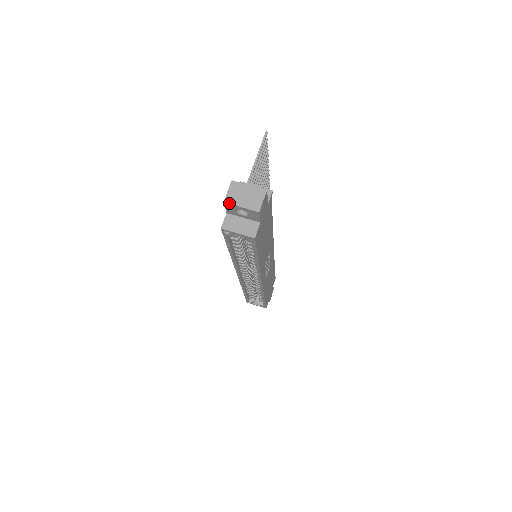
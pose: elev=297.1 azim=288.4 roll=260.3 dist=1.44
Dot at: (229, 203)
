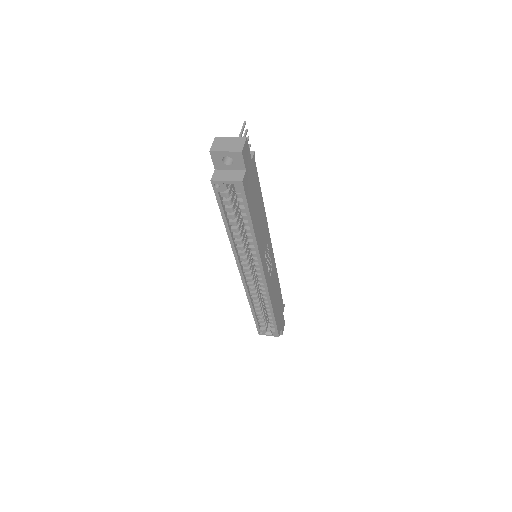
Dot at: (214, 151)
